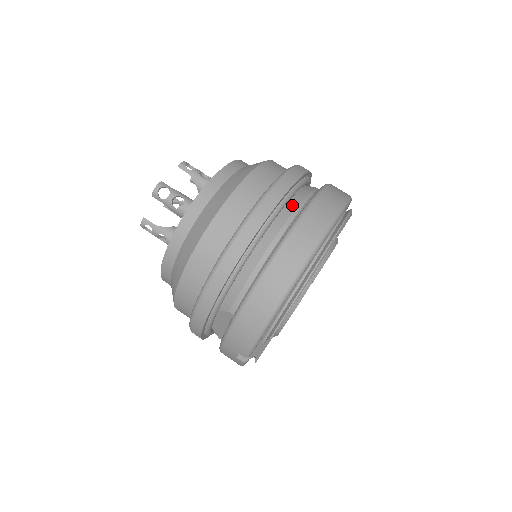
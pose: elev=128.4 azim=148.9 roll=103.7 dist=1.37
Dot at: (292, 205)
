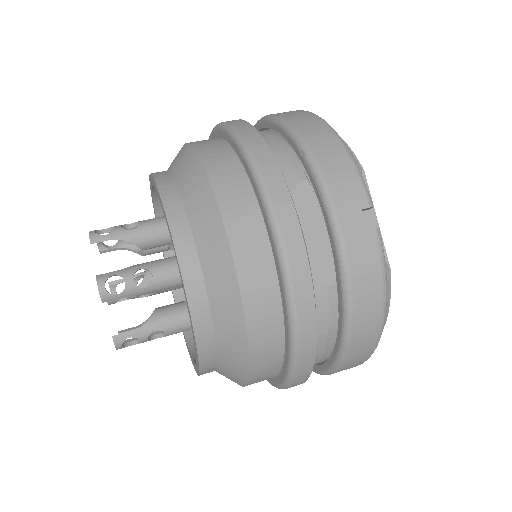
Dot at: occluded
